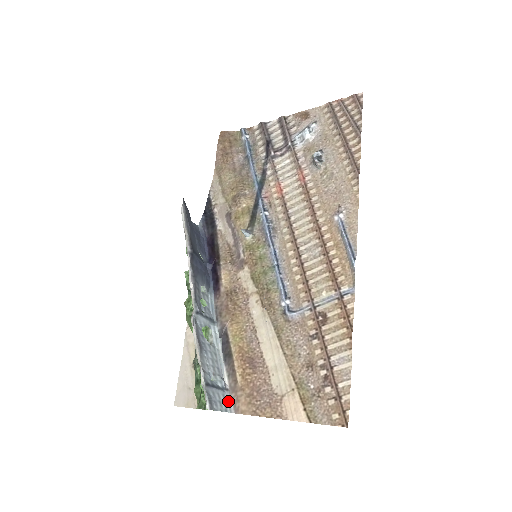
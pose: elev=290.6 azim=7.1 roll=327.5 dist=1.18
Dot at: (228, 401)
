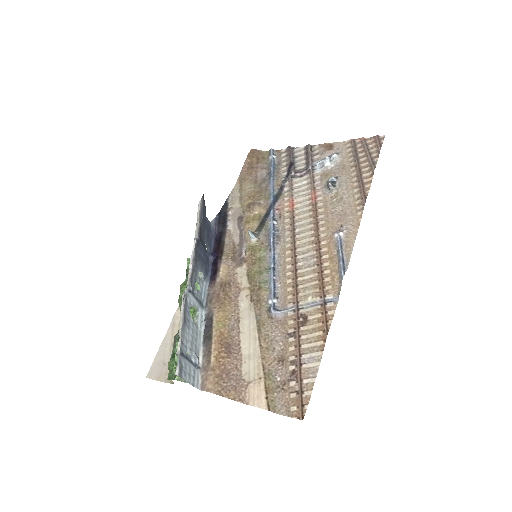
Dot at: (197, 378)
